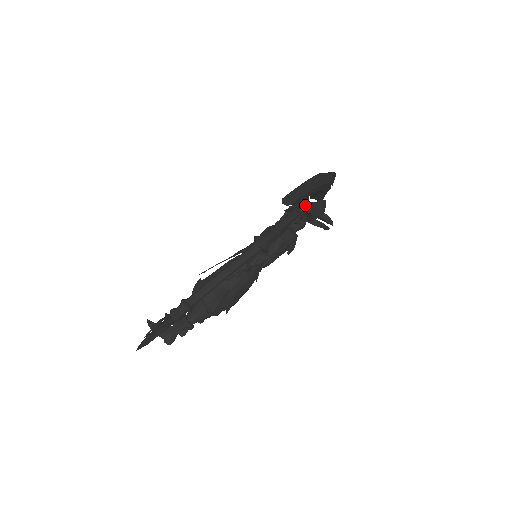
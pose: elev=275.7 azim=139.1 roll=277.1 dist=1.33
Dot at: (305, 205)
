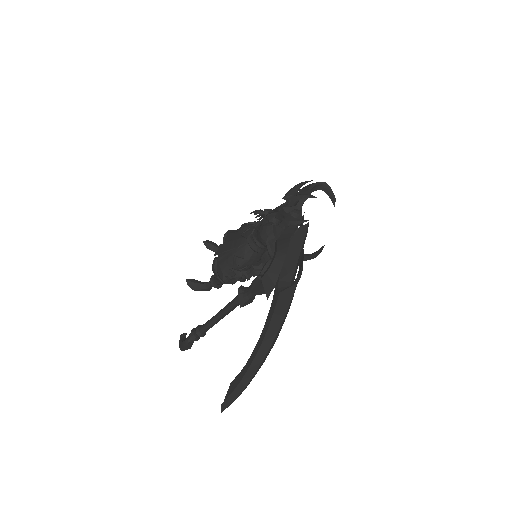
Dot at: occluded
